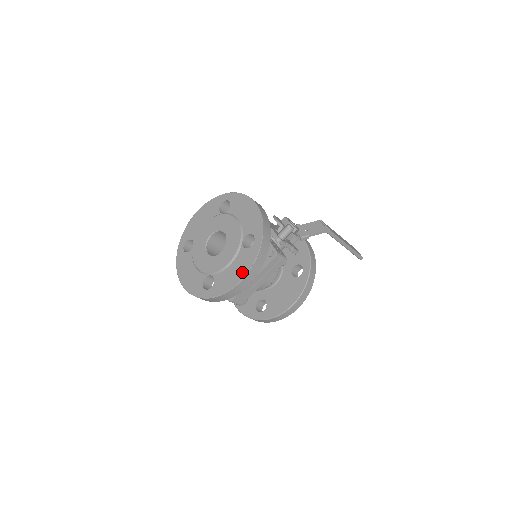
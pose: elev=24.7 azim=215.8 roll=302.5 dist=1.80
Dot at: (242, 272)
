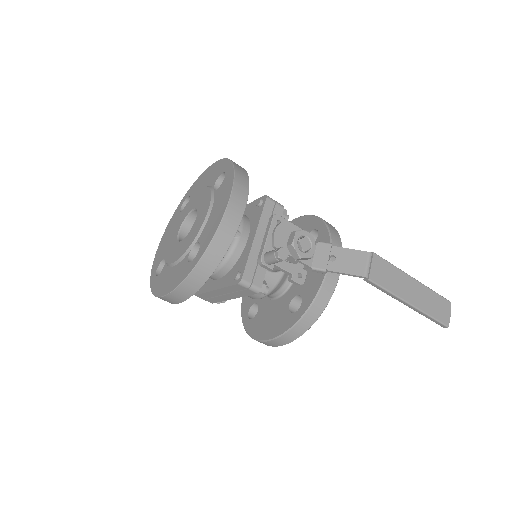
Dot at: (169, 287)
